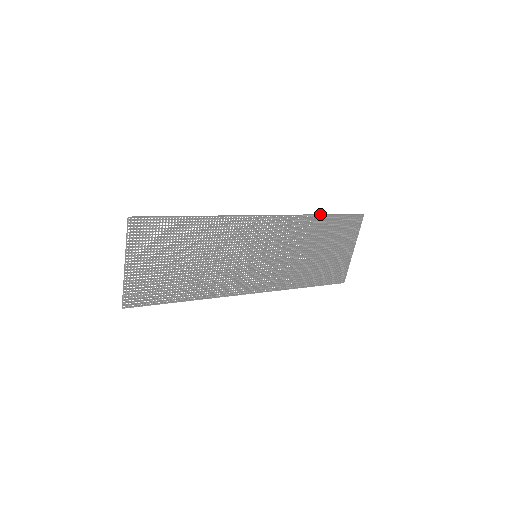
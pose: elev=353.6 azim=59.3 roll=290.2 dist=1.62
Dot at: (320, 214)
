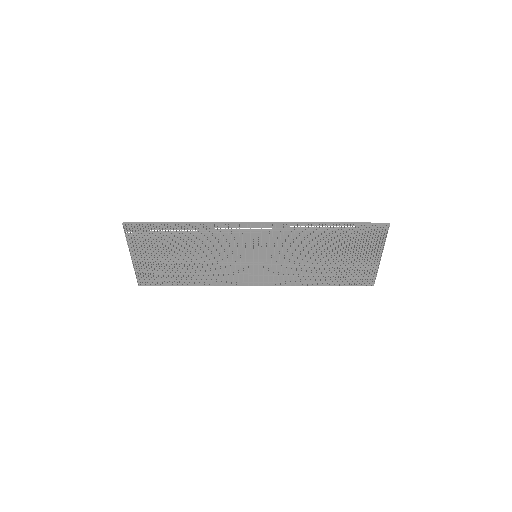
Dot at: (327, 222)
